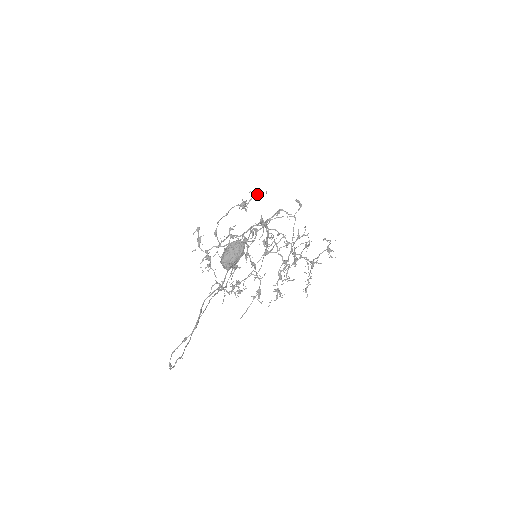
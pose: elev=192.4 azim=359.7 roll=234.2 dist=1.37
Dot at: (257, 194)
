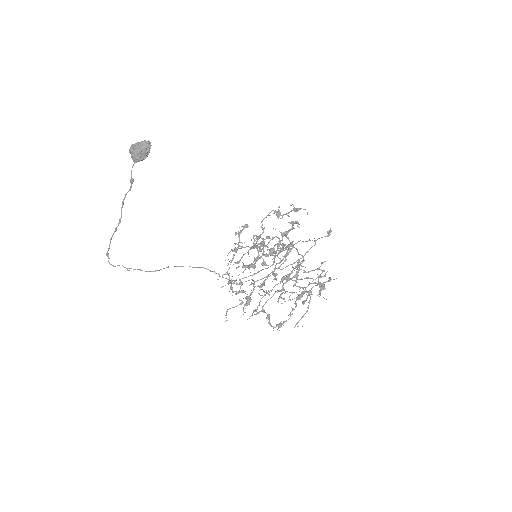
Dot at: (297, 209)
